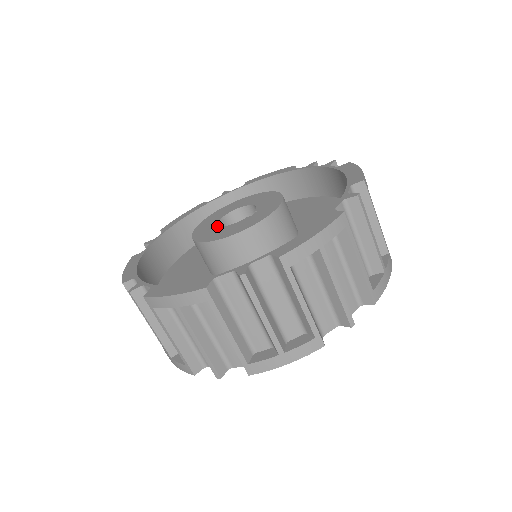
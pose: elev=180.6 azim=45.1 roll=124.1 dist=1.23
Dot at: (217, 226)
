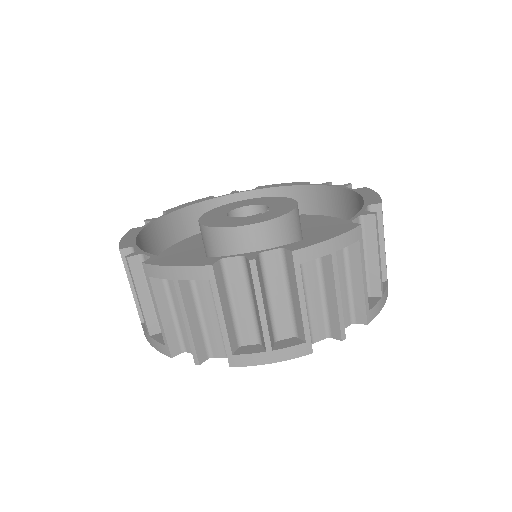
Dot at: (226, 216)
